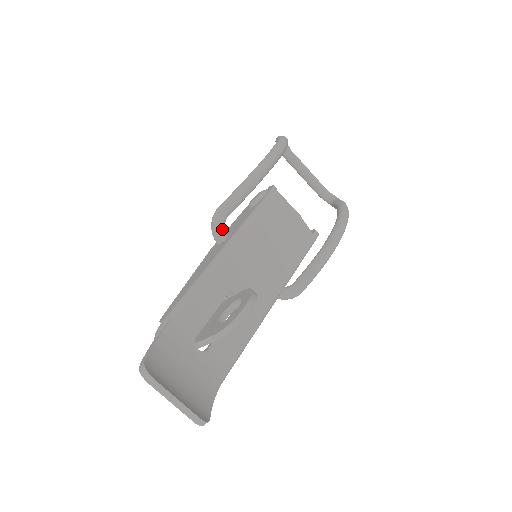
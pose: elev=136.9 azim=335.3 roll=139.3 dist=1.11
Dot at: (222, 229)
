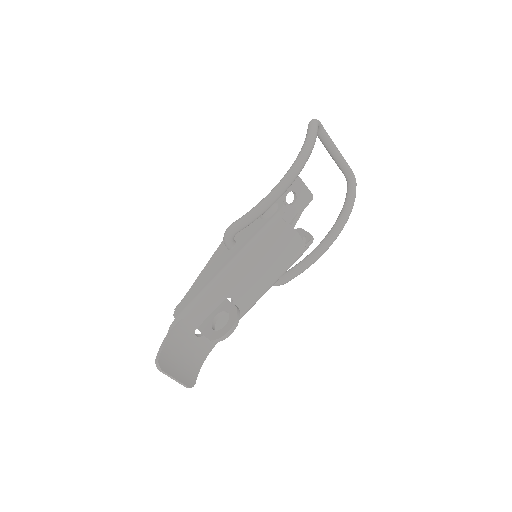
Dot at: (231, 242)
